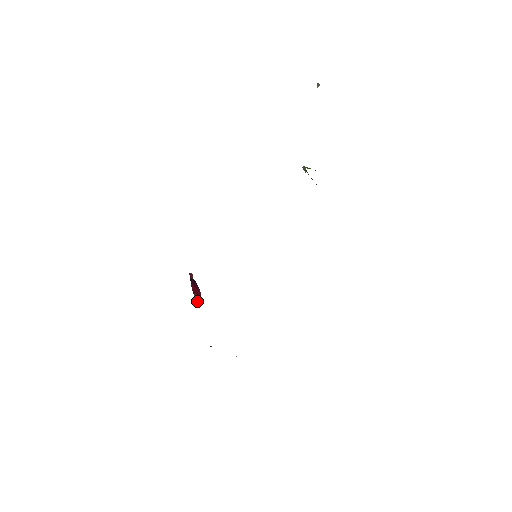
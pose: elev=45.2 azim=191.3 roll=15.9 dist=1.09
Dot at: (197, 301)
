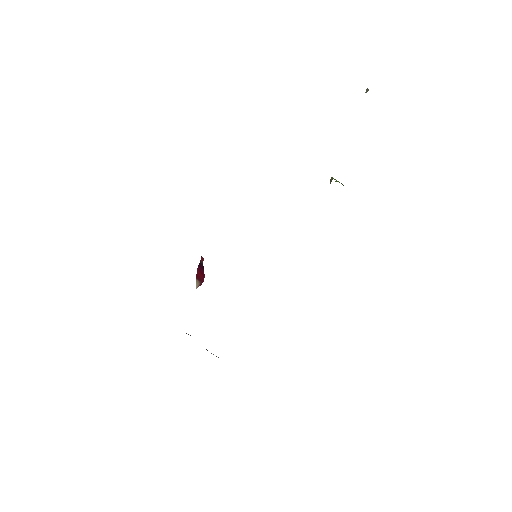
Dot at: (197, 286)
